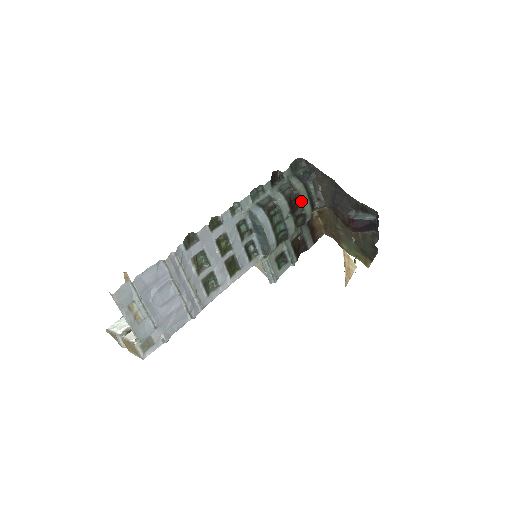
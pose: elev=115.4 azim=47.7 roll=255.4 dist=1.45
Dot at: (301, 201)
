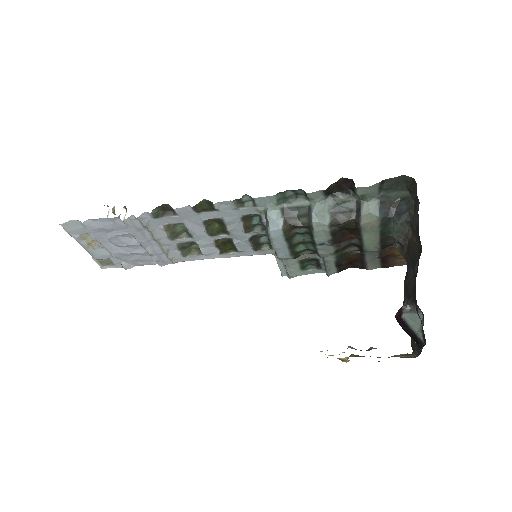
Dot at: (362, 235)
